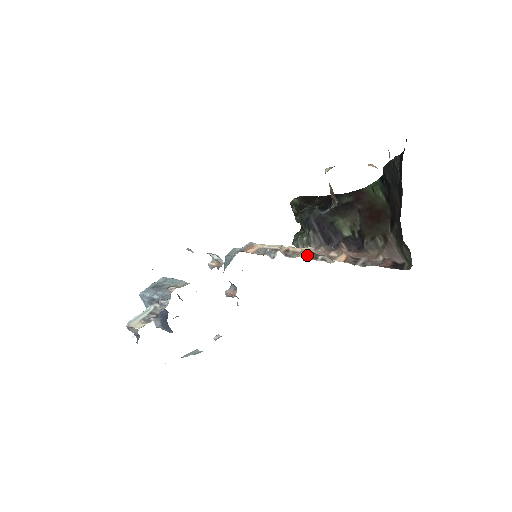
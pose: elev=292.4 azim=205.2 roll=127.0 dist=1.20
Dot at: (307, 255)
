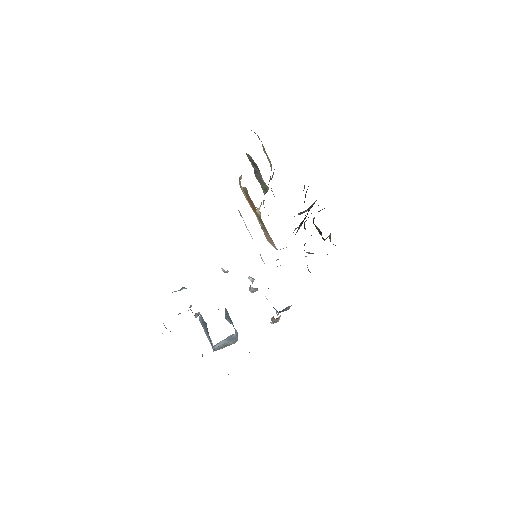
Dot at: occluded
